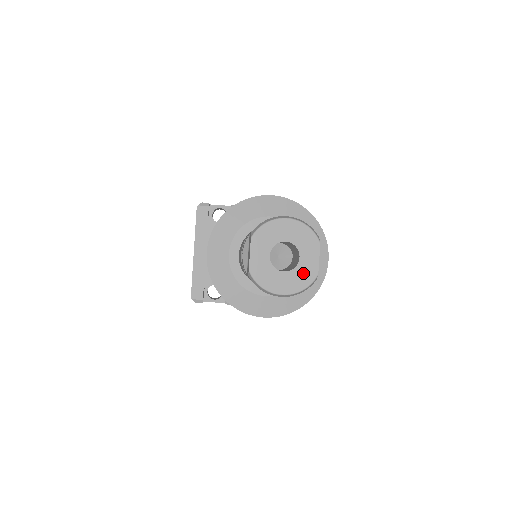
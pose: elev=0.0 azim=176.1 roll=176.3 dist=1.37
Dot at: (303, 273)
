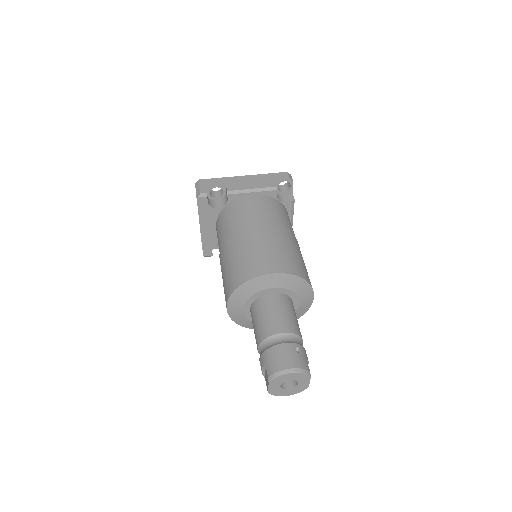
Dot at: (300, 388)
